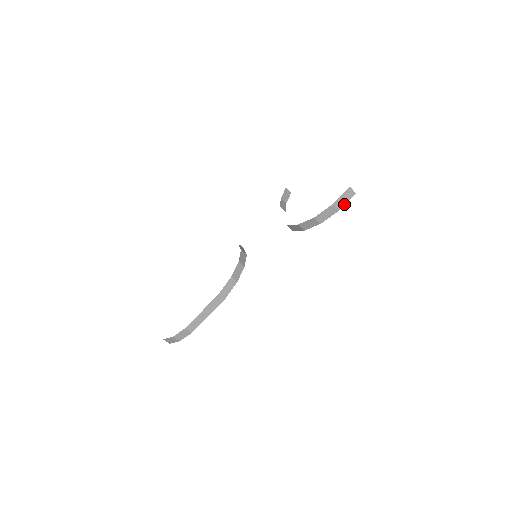
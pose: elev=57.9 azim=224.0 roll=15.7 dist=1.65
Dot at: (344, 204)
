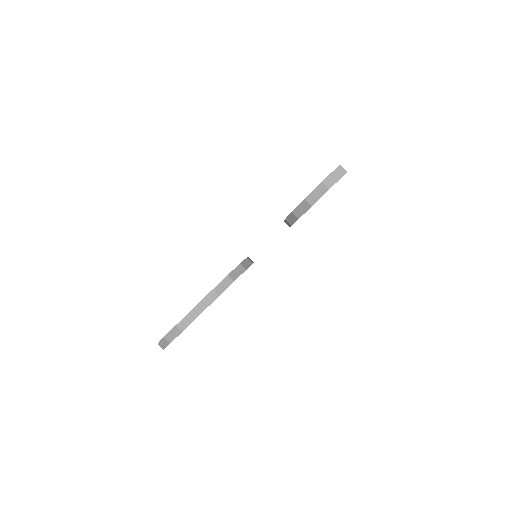
Dot at: (334, 183)
